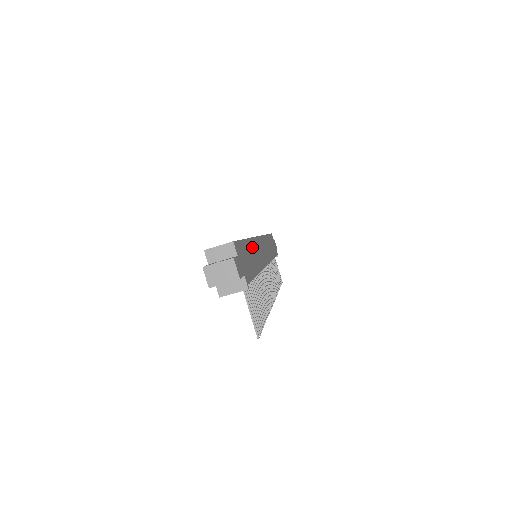
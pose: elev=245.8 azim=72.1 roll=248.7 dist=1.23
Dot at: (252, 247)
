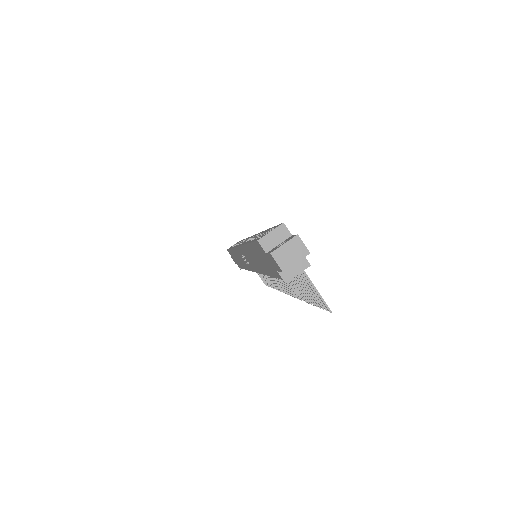
Dot at: occluded
